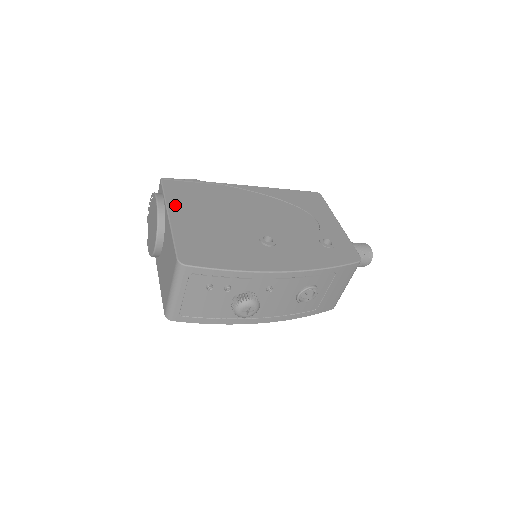
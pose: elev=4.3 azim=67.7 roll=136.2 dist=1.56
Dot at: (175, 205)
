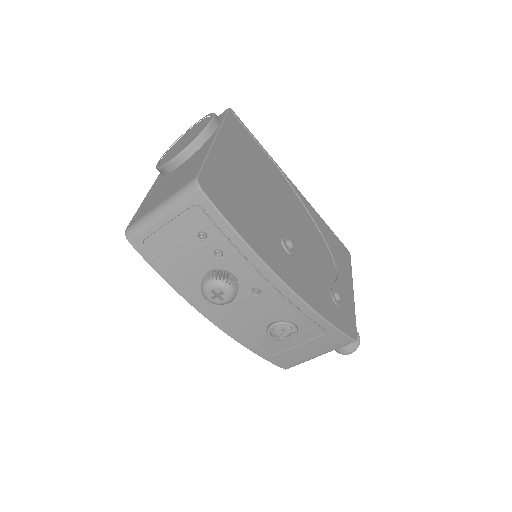
Dot at: (227, 137)
